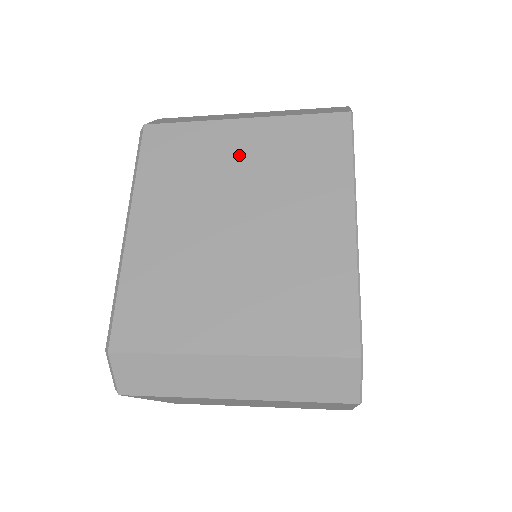
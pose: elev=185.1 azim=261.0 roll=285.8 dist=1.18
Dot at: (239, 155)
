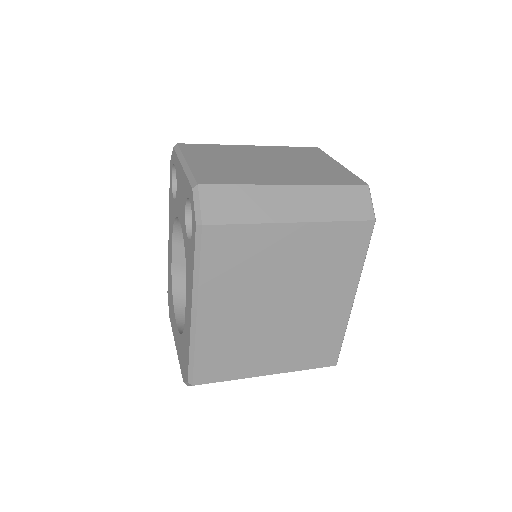
Dot at: (287, 256)
